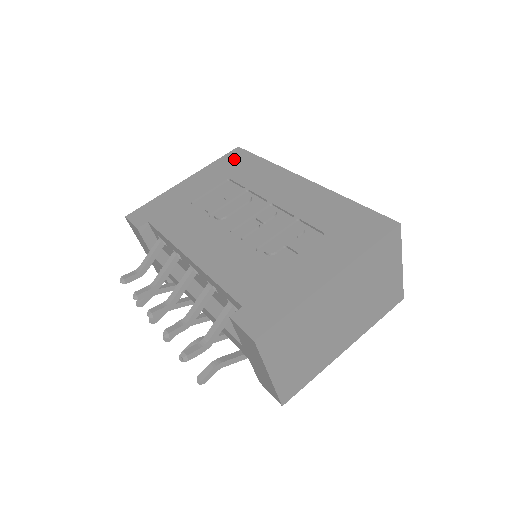
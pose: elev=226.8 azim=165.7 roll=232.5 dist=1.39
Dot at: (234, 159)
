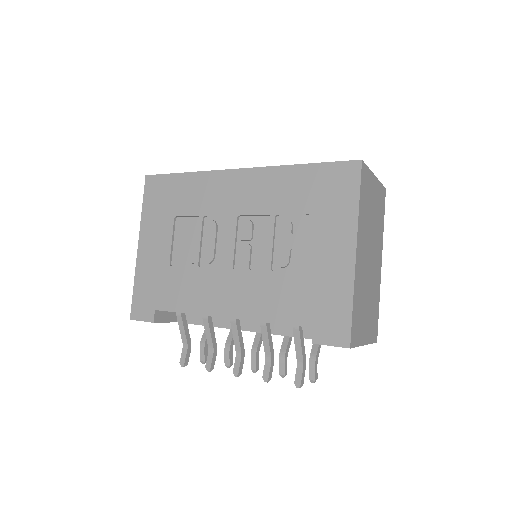
Dot at: (157, 192)
